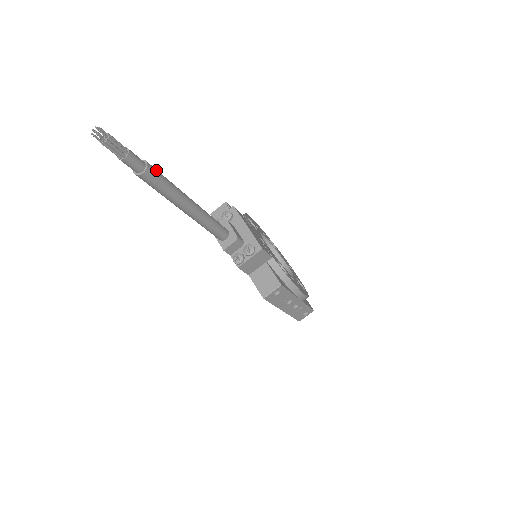
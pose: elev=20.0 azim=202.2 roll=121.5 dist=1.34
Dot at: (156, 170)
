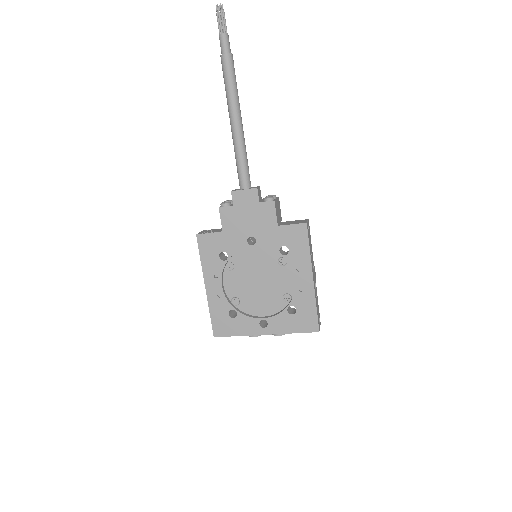
Dot at: occluded
